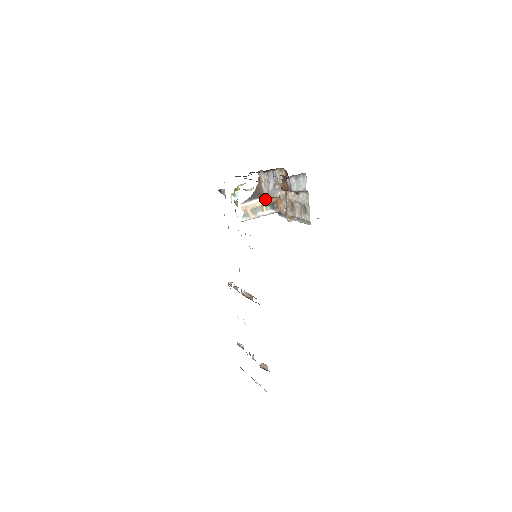
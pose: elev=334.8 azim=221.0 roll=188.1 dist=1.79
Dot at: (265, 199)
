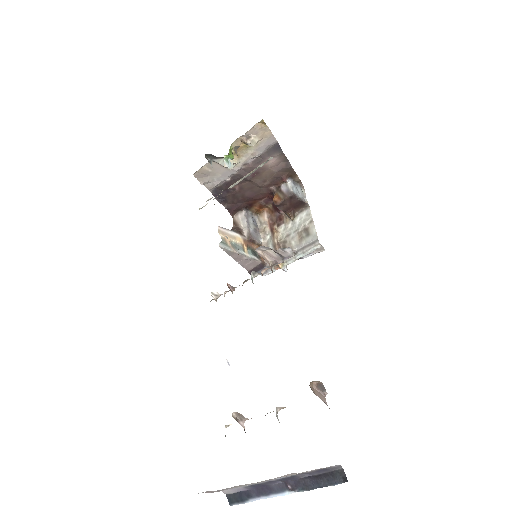
Dot at: (245, 240)
